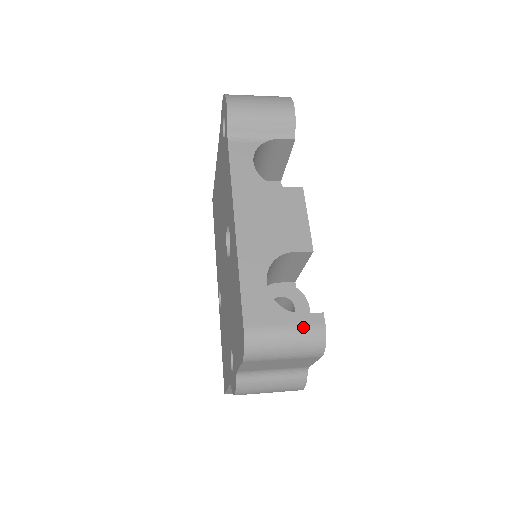
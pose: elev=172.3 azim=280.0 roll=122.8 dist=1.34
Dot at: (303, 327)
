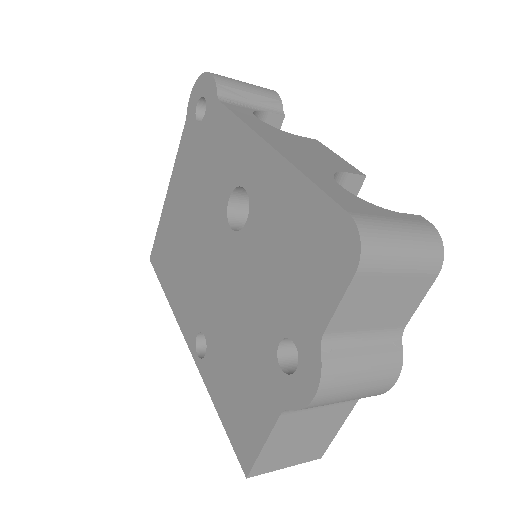
Dot at: (412, 223)
